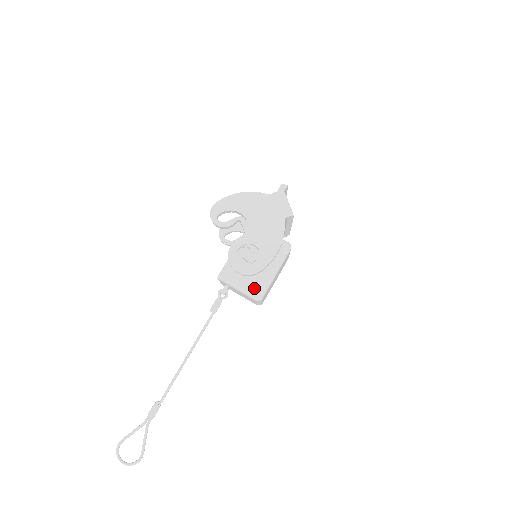
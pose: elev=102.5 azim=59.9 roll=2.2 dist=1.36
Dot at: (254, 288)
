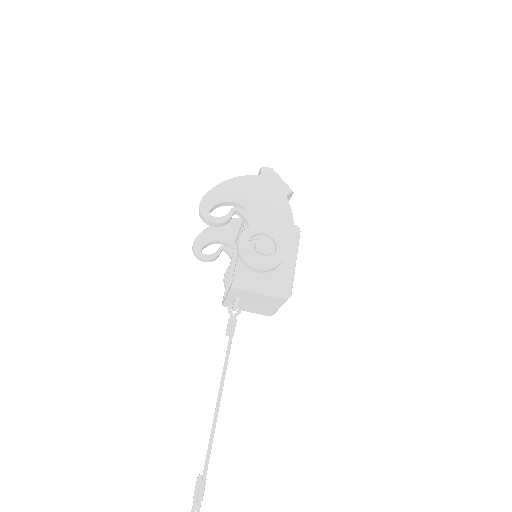
Dot at: (279, 284)
